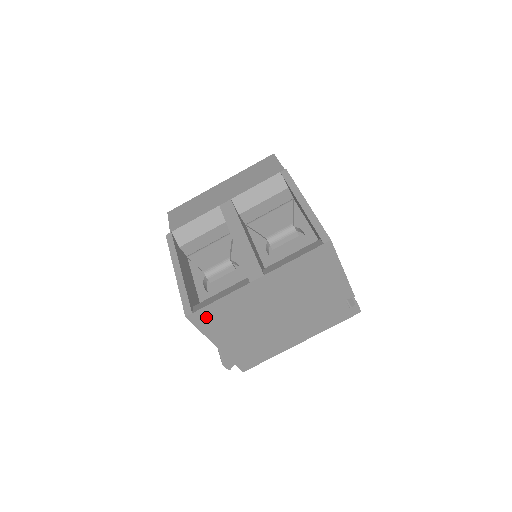
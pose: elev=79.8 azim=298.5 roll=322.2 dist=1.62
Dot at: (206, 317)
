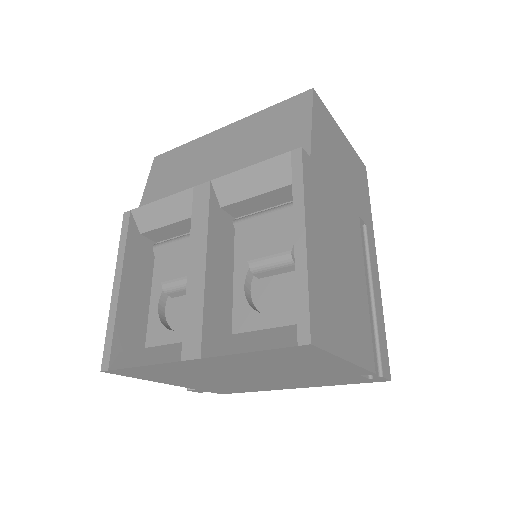
Dot at: (133, 372)
